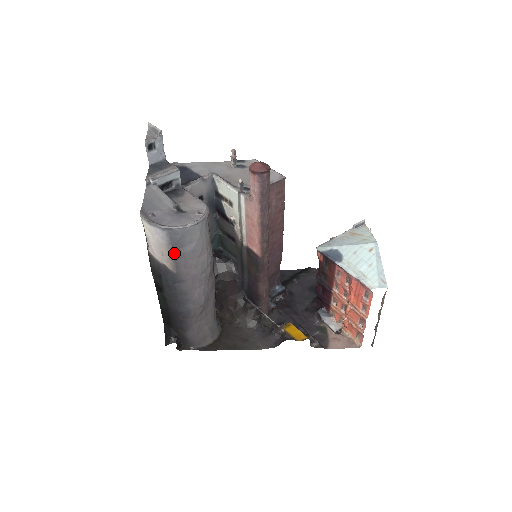
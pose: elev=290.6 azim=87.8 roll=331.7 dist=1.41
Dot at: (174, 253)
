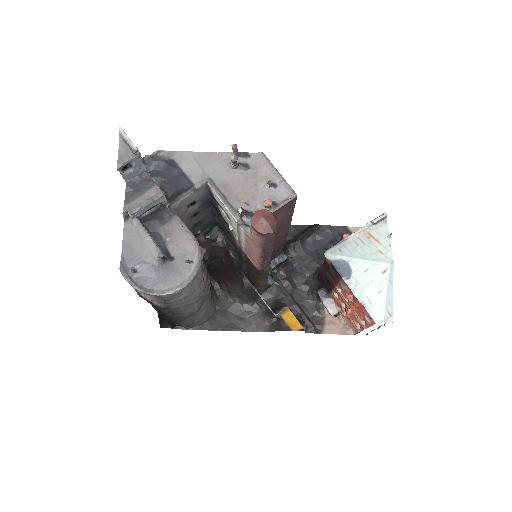
Dot at: (162, 302)
